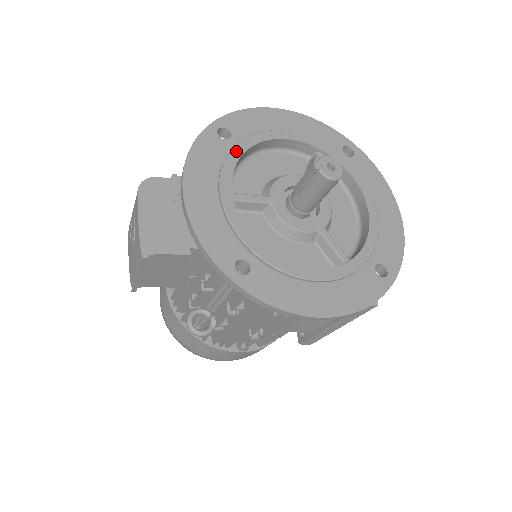
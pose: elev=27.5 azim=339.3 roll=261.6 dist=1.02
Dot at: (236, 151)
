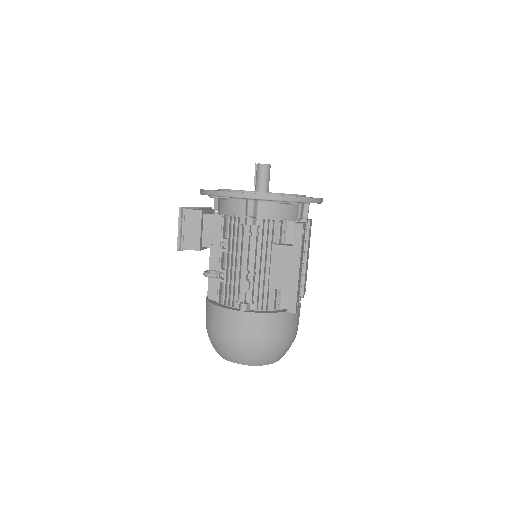
Dot at: occluded
